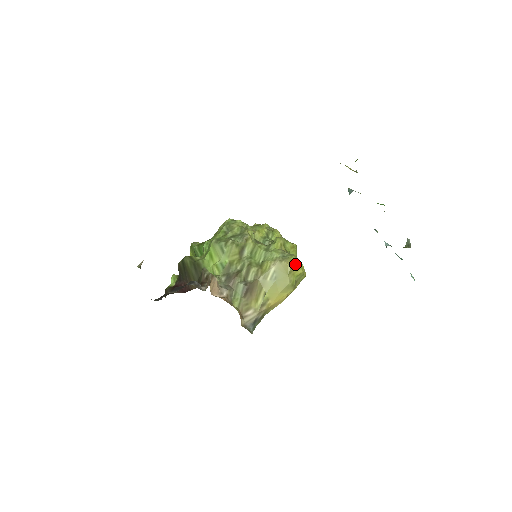
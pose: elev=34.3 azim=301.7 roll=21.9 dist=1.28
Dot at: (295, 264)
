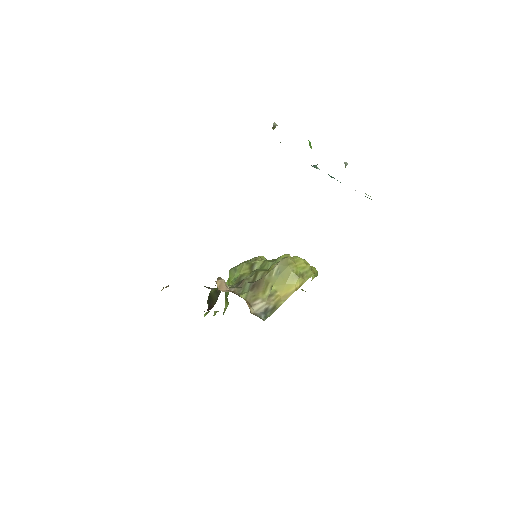
Dot at: (297, 259)
